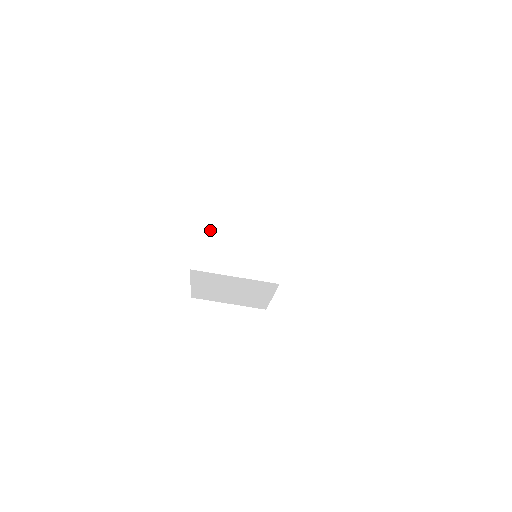
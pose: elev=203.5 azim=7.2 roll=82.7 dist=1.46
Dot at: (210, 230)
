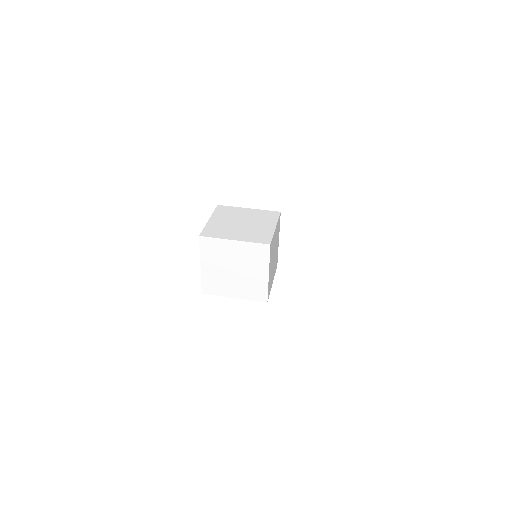
Dot at: (209, 266)
